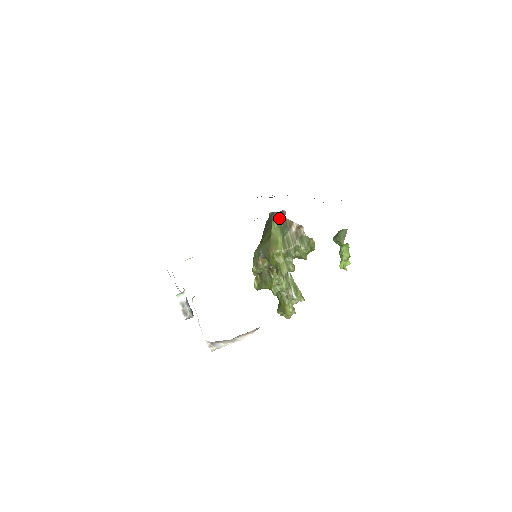
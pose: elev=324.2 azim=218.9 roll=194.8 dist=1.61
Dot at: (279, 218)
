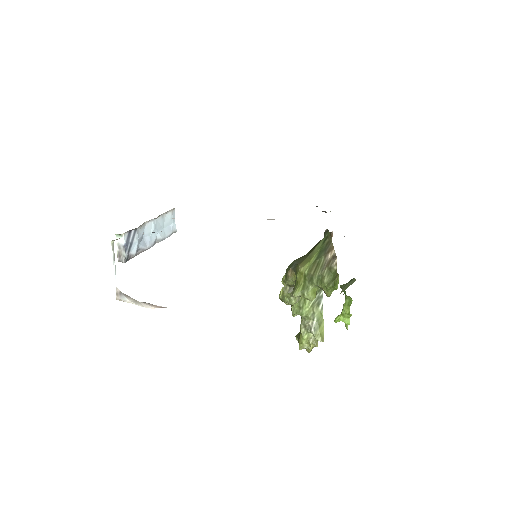
Dot at: (327, 238)
